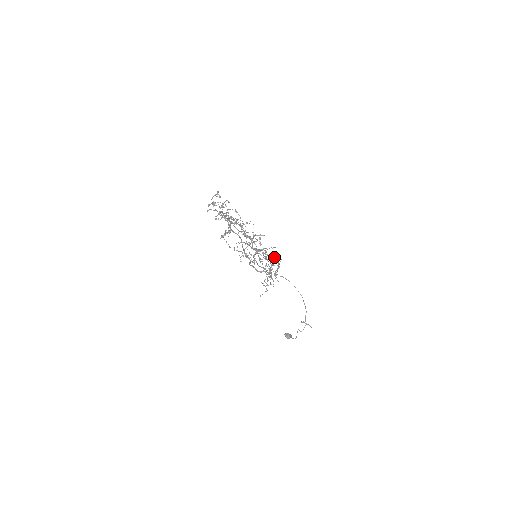
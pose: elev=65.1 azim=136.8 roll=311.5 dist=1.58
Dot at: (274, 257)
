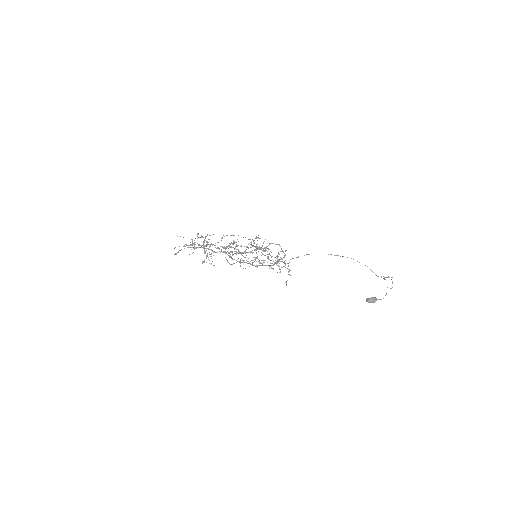
Dot at: (279, 245)
